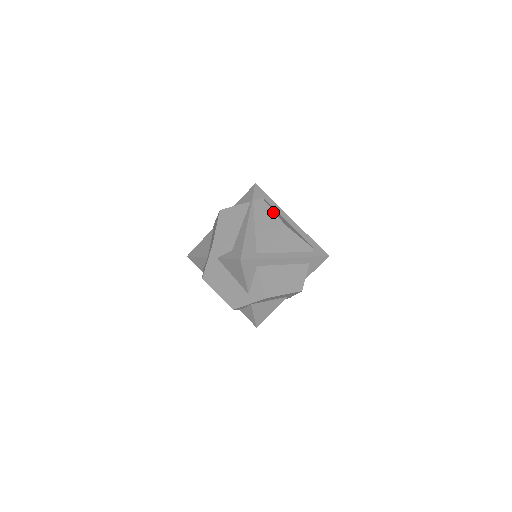
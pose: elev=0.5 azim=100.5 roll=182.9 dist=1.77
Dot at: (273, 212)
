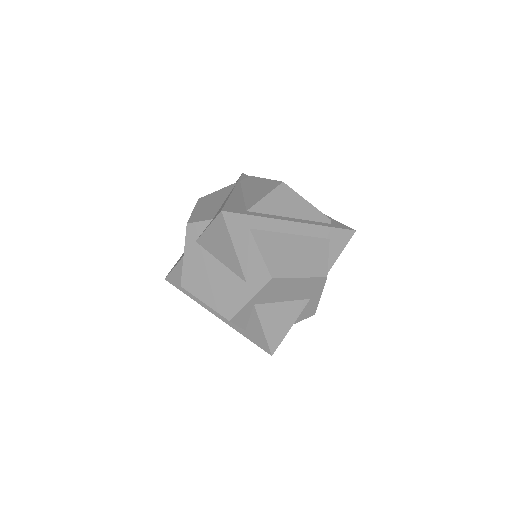
Dot at: (266, 179)
